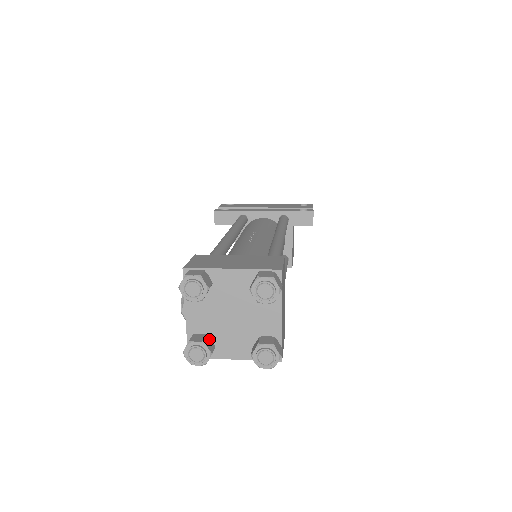
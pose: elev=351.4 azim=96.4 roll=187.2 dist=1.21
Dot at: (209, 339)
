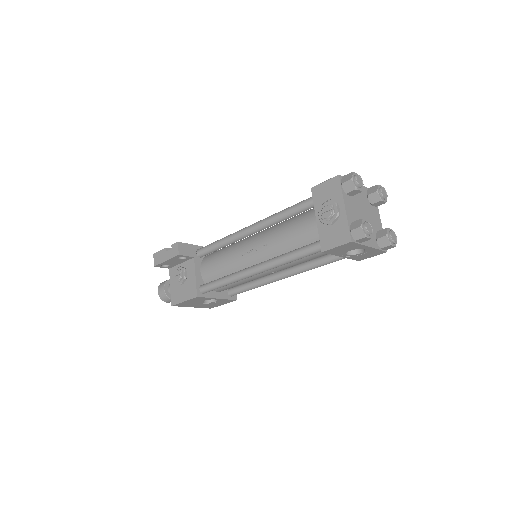
Dot at: occluded
